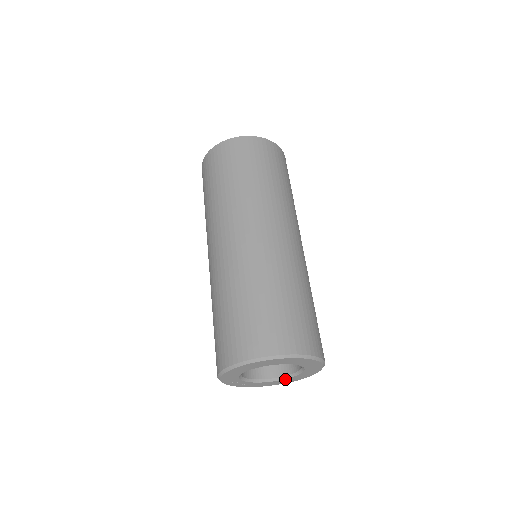
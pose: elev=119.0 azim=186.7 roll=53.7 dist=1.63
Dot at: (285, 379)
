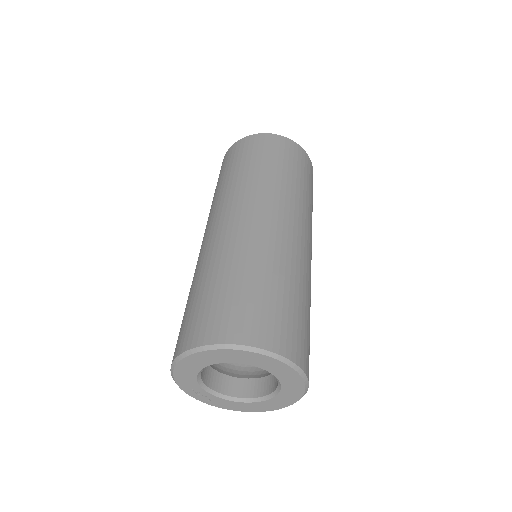
Dot at: (260, 402)
